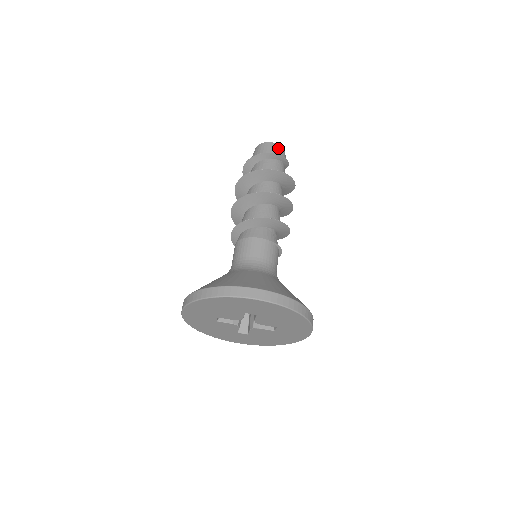
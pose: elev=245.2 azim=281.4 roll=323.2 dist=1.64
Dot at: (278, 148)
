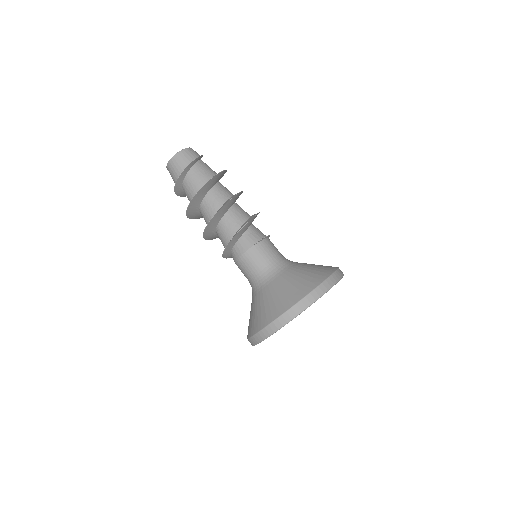
Dot at: (182, 156)
